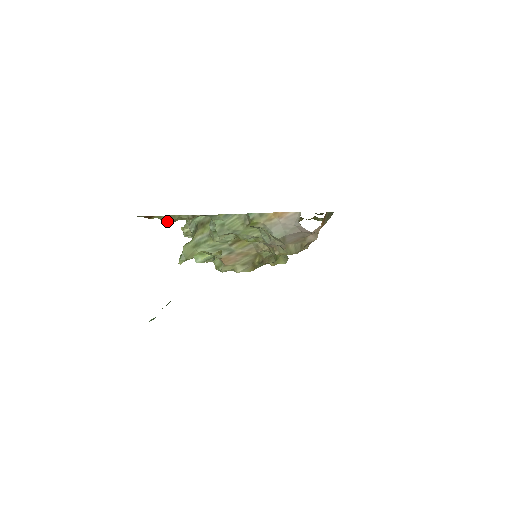
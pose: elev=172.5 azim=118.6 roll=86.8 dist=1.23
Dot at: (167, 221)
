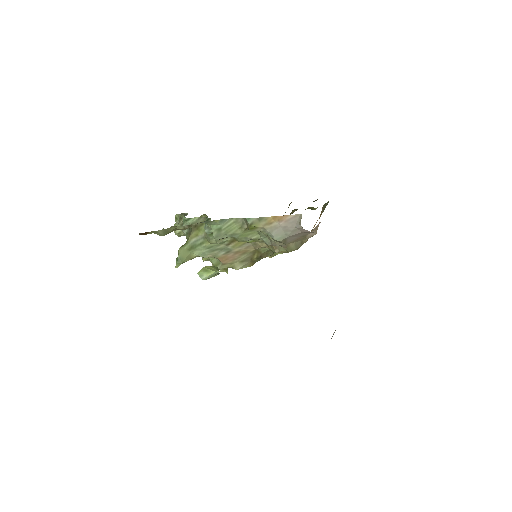
Dot at: (163, 234)
